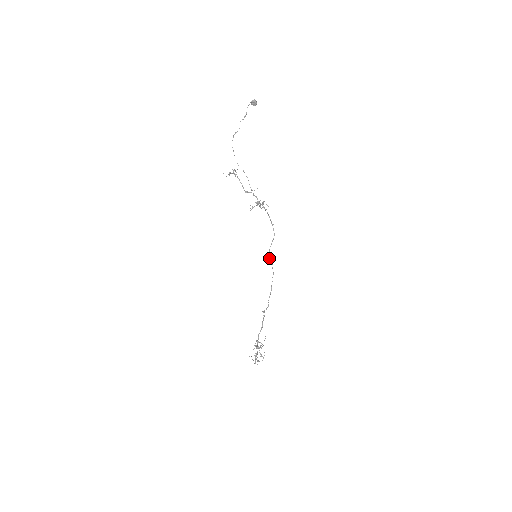
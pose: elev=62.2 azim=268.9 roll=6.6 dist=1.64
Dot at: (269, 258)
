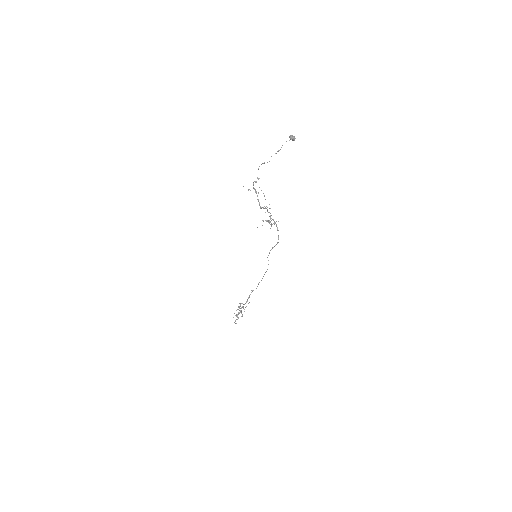
Dot at: (267, 257)
